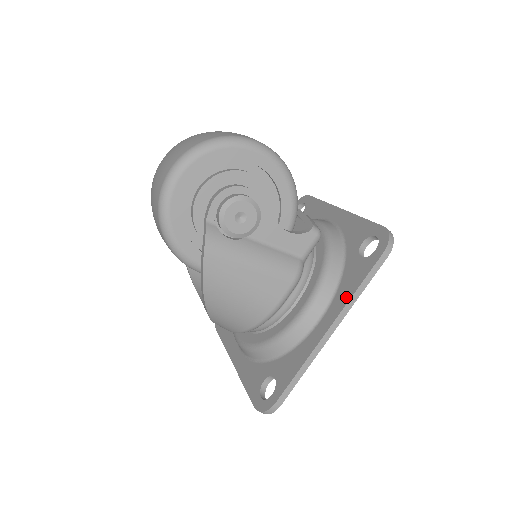
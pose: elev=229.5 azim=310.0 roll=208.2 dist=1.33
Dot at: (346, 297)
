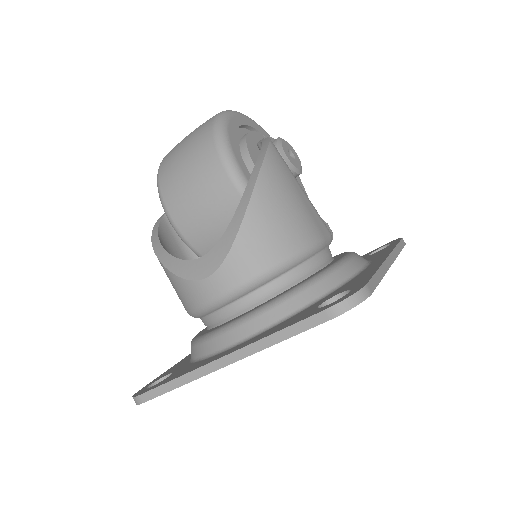
Dot at: (388, 251)
